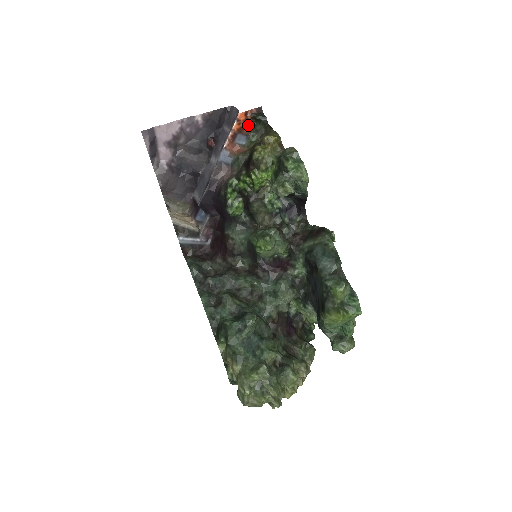
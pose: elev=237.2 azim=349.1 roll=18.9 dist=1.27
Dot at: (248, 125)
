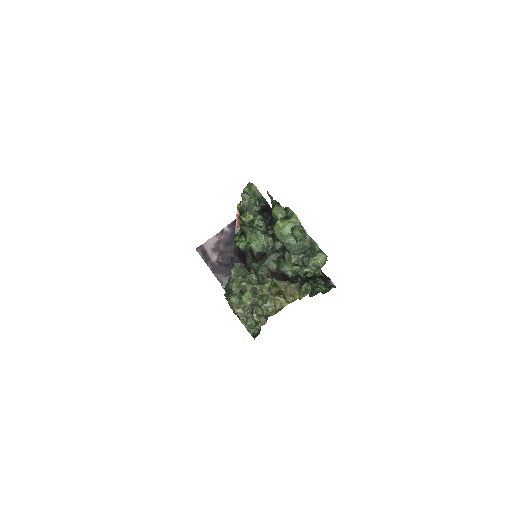
Dot at: occluded
